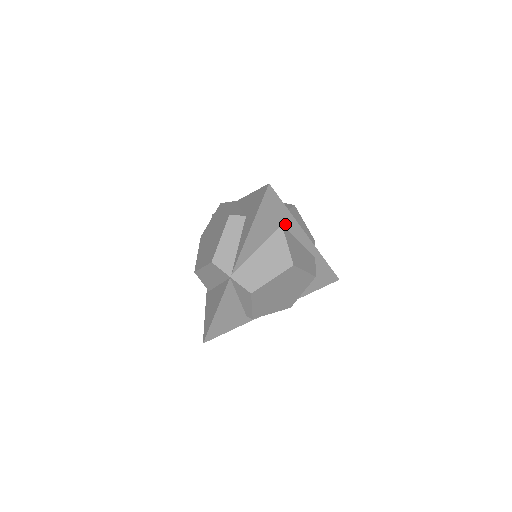
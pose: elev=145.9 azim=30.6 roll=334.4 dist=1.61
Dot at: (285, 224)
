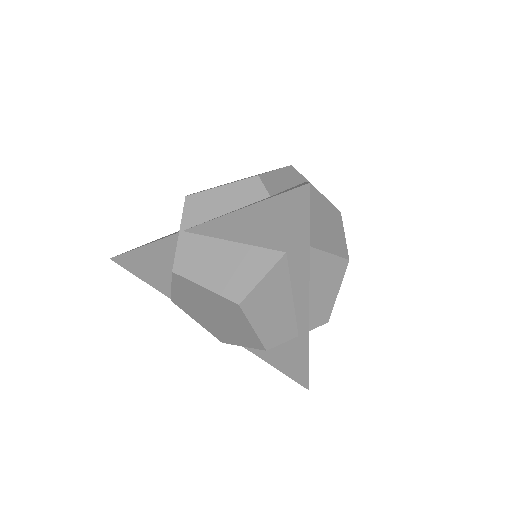
Dot at: (292, 256)
